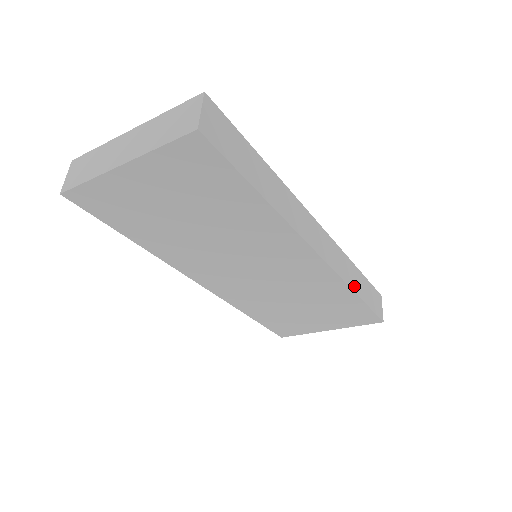
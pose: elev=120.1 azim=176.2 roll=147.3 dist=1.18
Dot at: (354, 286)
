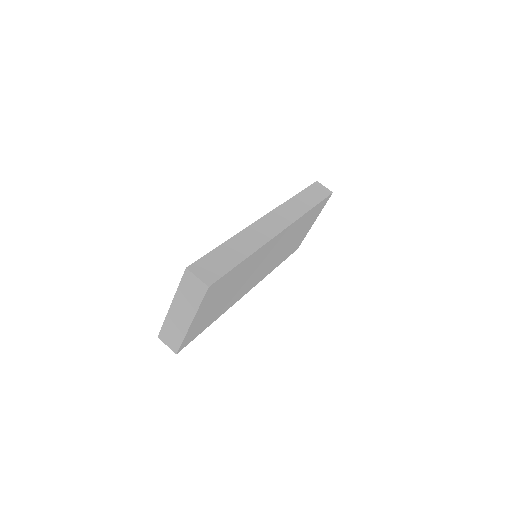
Dot at: (306, 208)
